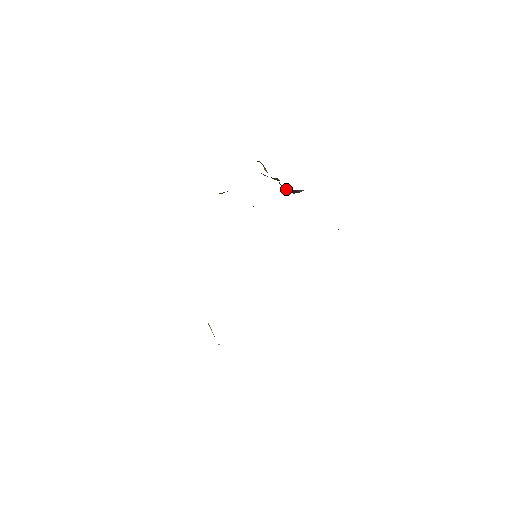
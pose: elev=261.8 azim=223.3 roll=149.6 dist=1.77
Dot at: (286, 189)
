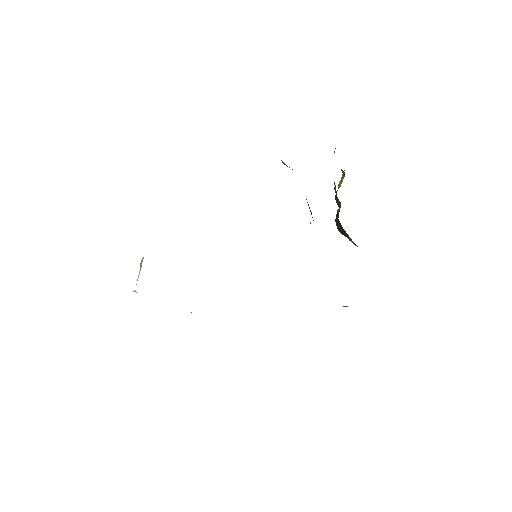
Dot at: occluded
